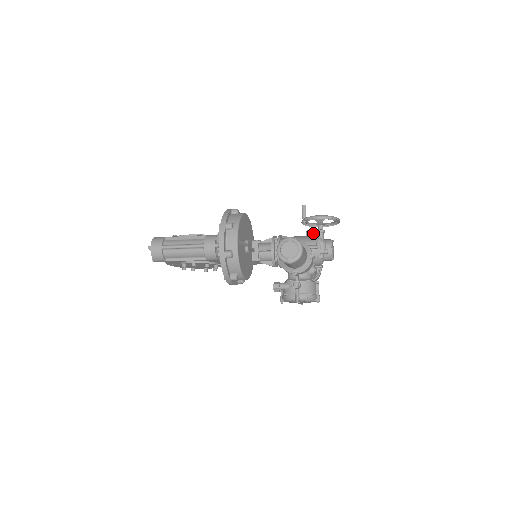
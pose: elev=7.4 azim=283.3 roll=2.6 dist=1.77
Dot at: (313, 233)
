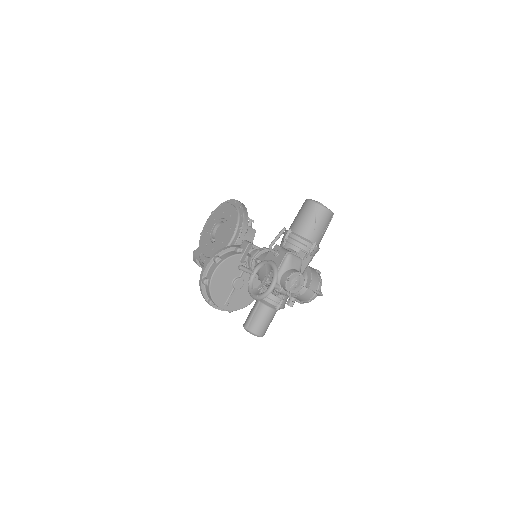
Dot at: (278, 238)
